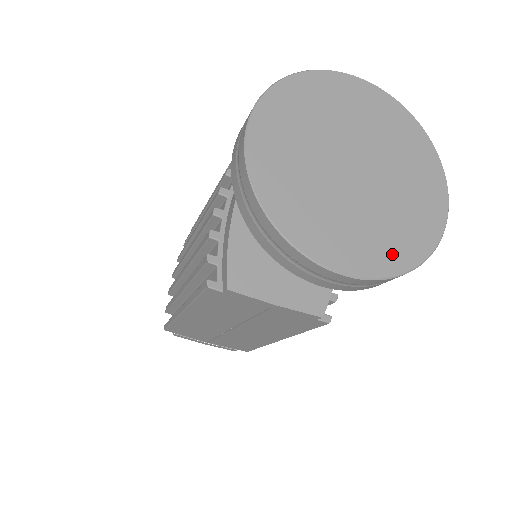
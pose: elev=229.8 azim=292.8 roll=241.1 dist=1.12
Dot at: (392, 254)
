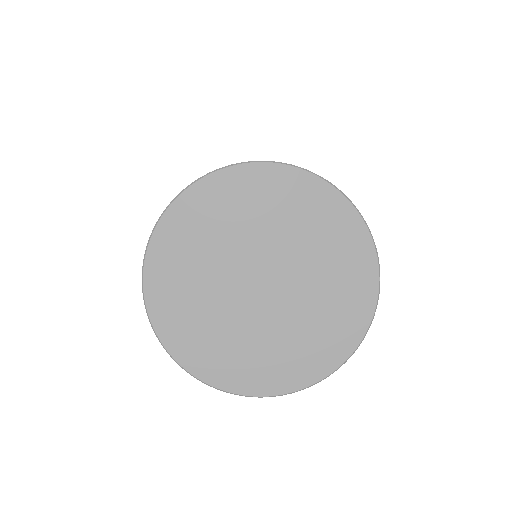
Dot at: (310, 363)
